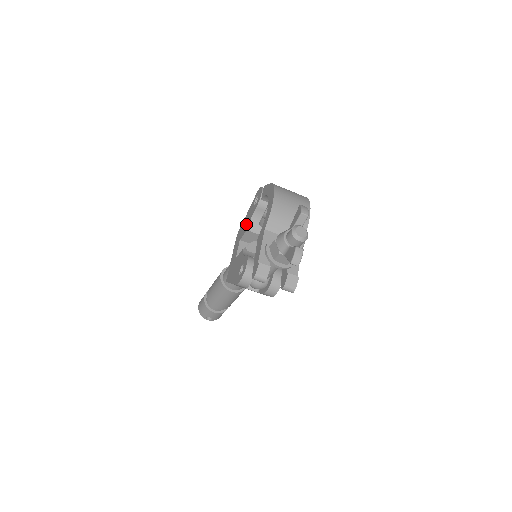
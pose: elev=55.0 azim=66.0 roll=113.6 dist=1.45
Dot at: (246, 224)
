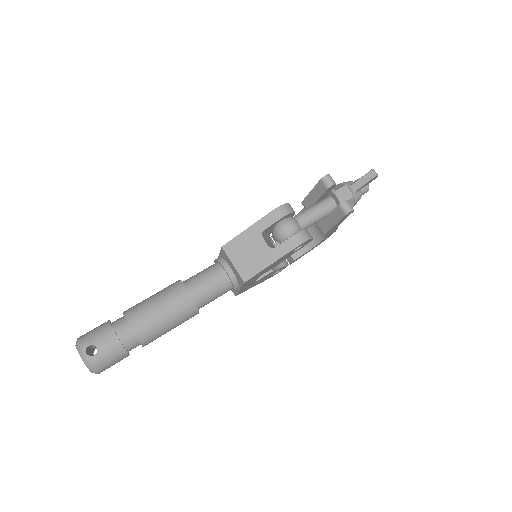
Dot at: occluded
